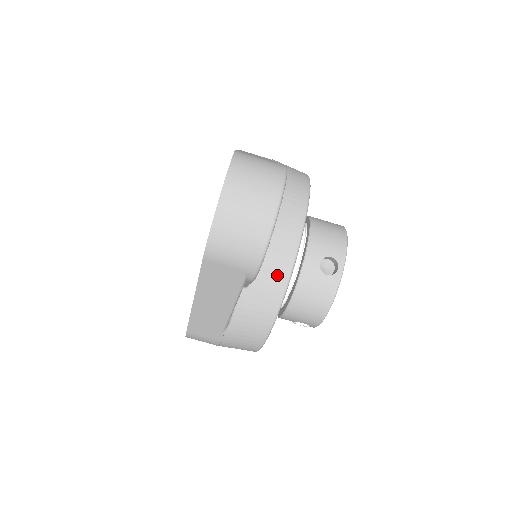
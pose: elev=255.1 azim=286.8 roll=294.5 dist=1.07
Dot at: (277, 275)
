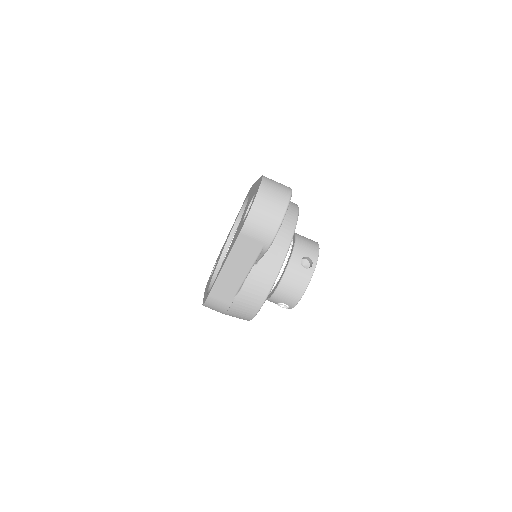
Dot at: (276, 259)
